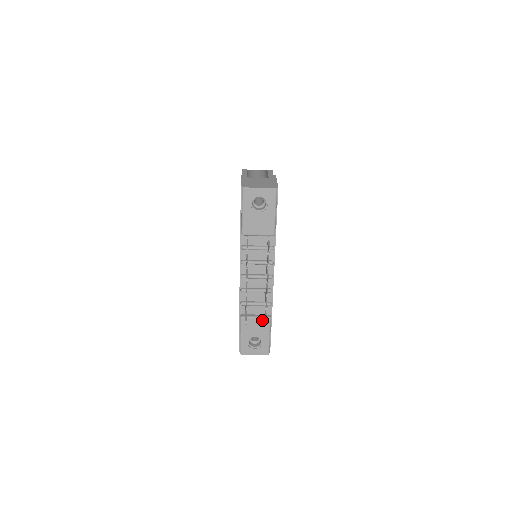
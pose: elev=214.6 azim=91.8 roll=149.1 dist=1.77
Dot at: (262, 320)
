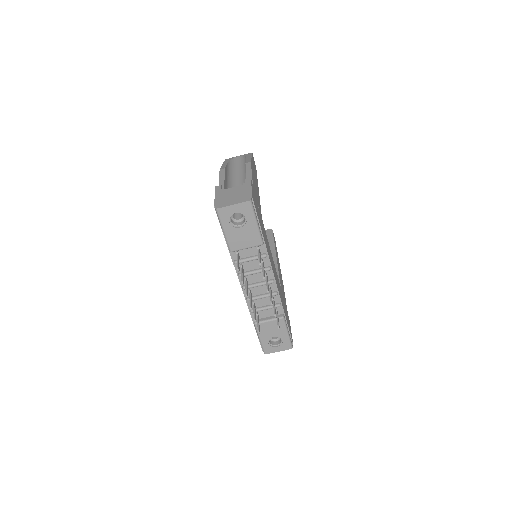
Dot at: (276, 321)
